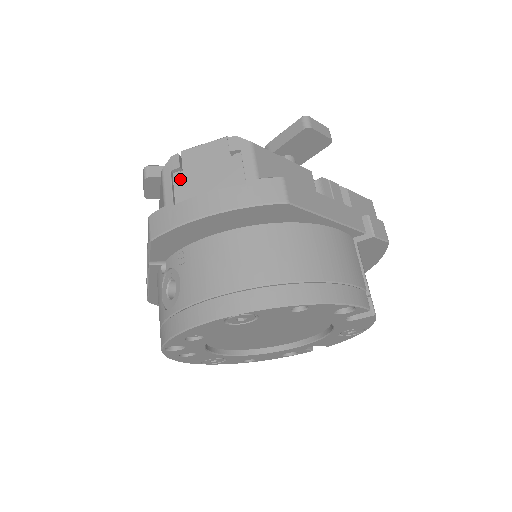
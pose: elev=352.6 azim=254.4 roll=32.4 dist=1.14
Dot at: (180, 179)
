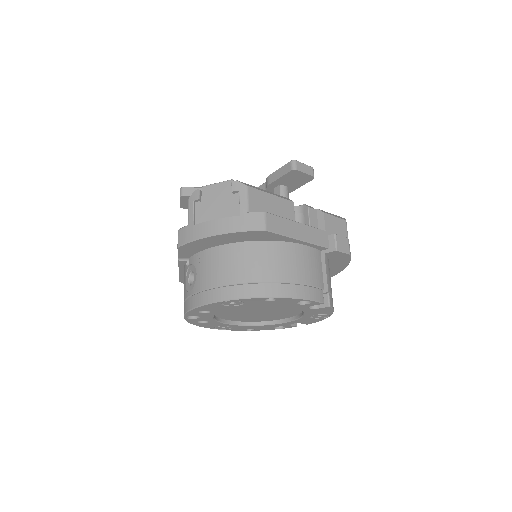
Dot at: (199, 207)
